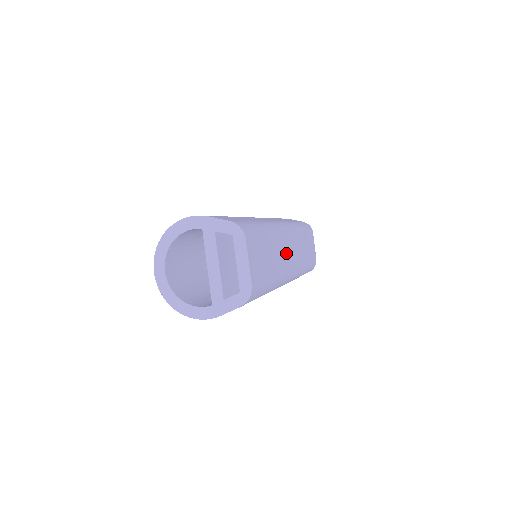
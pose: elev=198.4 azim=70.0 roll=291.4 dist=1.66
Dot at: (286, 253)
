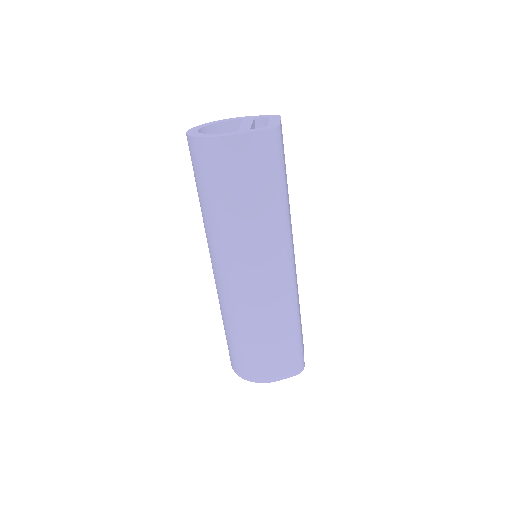
Dot at: occluded
